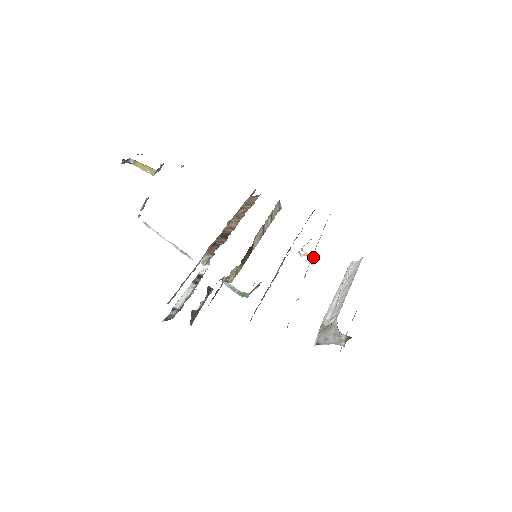
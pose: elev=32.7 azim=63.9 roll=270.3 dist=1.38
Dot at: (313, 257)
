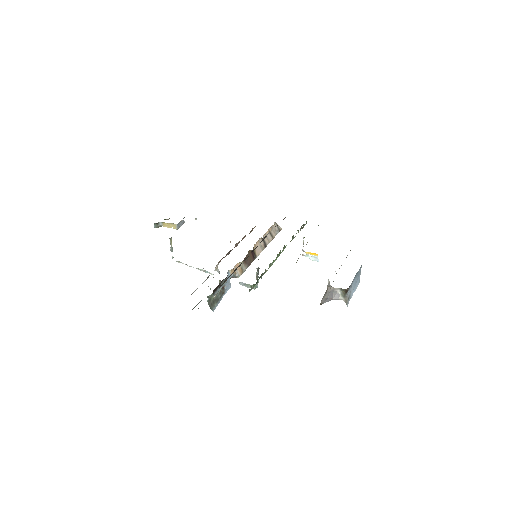
Dot at: (314, 253)
